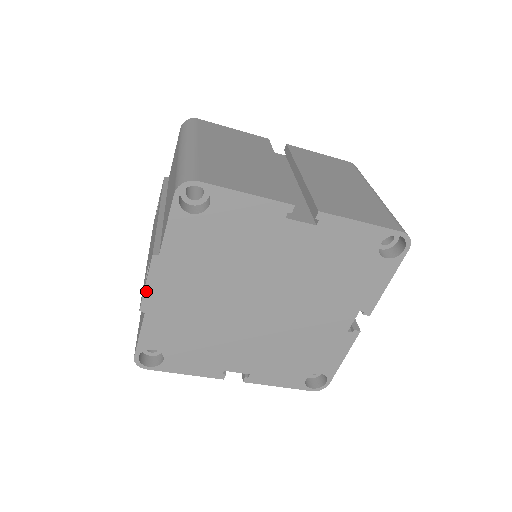
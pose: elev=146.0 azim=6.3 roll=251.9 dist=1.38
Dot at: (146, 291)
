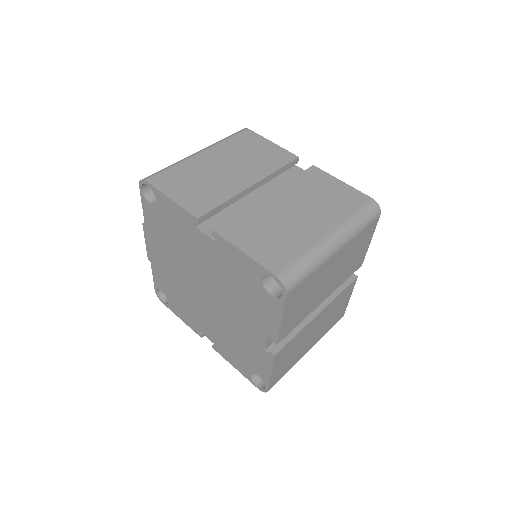
Dot at: (147, 247)
